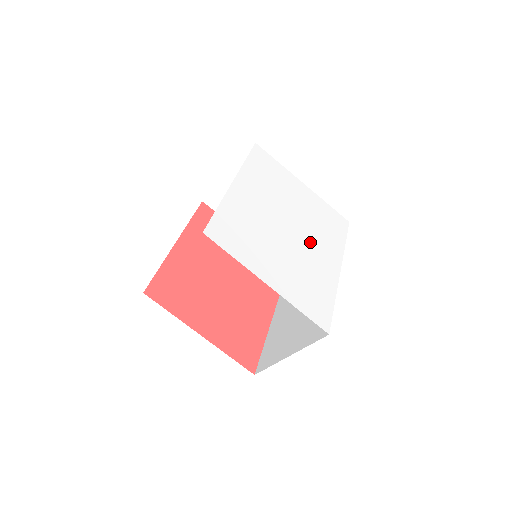
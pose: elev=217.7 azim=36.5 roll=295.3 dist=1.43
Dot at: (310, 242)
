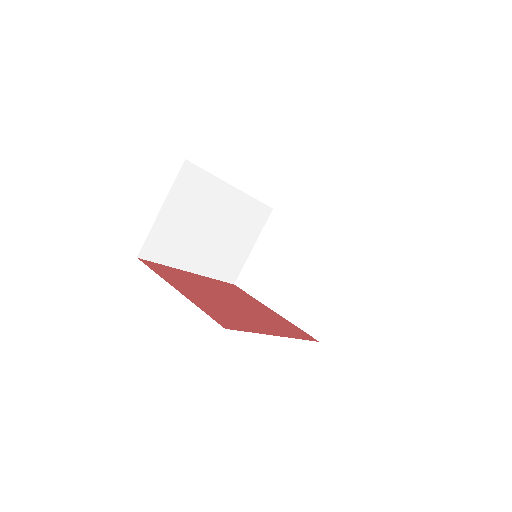
Dot at: occluded
